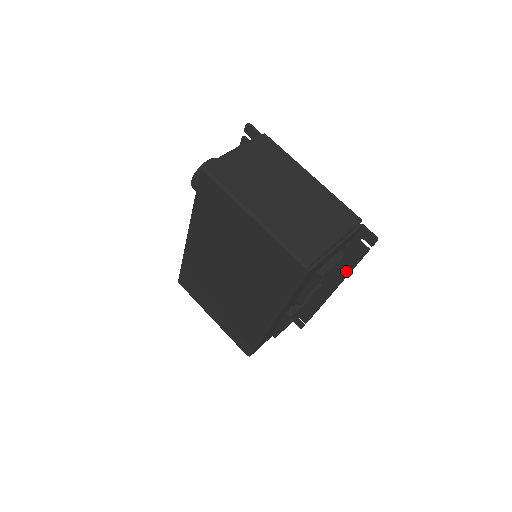
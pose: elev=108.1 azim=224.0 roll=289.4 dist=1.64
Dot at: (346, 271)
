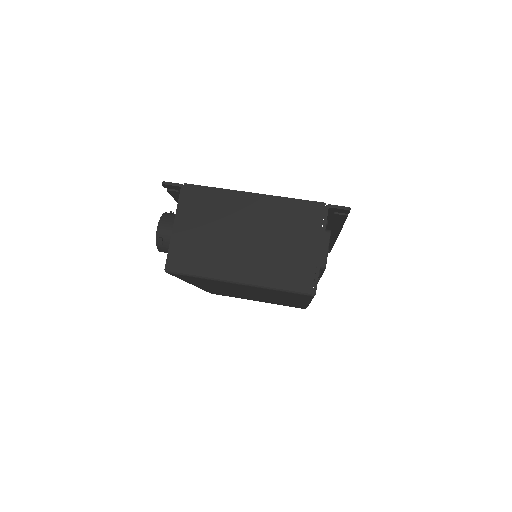
Dot at: (338, 227)
